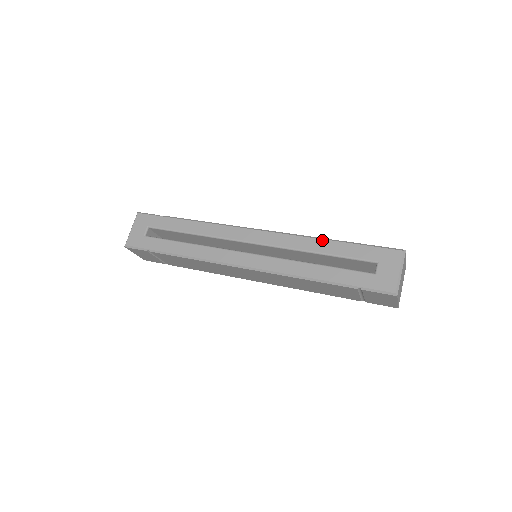
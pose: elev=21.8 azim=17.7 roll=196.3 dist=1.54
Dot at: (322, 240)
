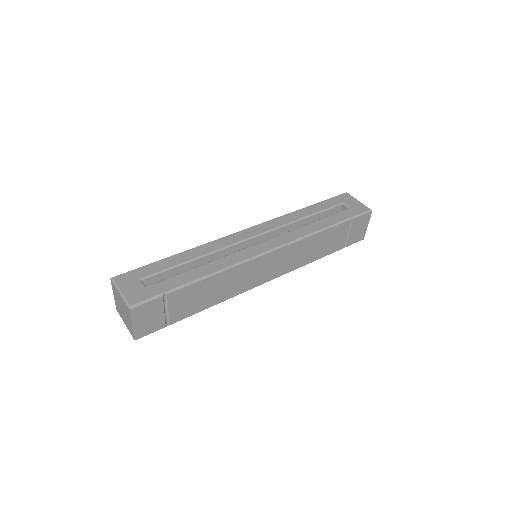
Dot at: (299, 210)
